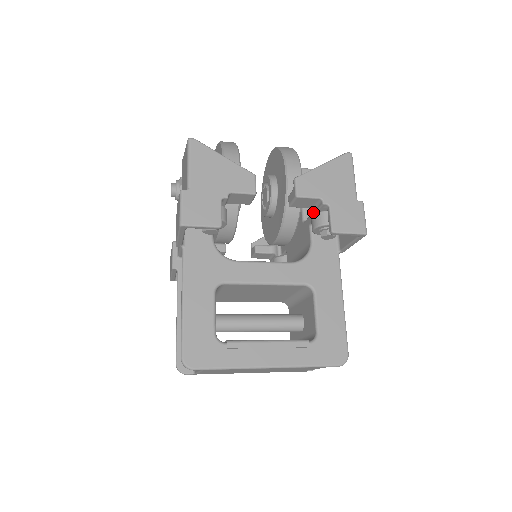
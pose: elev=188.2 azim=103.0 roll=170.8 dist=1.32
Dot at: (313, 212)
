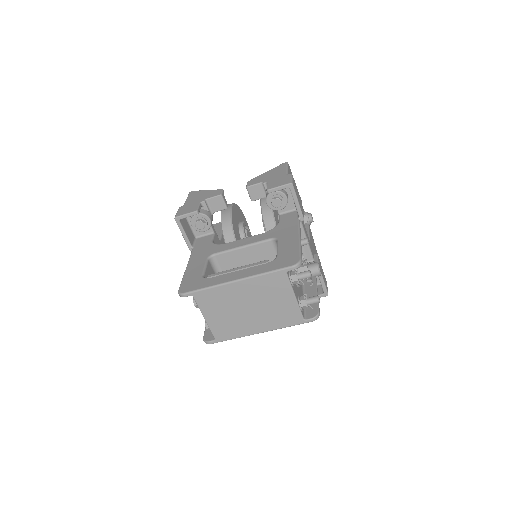
Dot at: occluded
